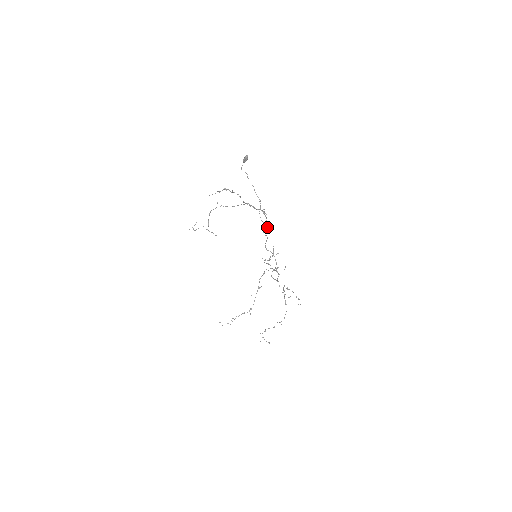
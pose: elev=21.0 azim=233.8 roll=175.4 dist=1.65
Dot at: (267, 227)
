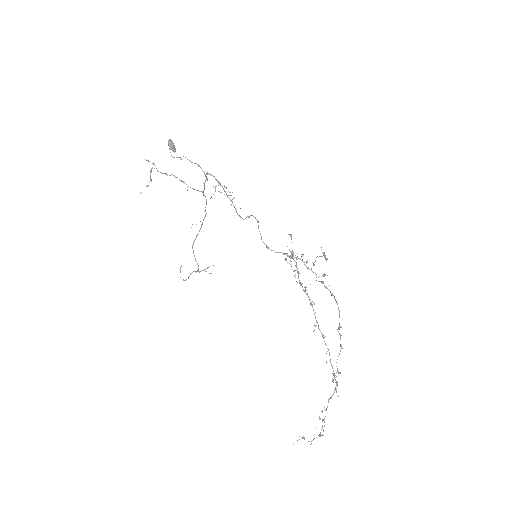
Dot at: (223, 188)
